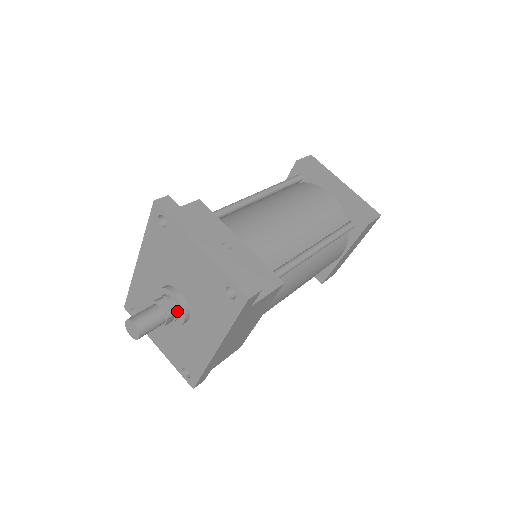
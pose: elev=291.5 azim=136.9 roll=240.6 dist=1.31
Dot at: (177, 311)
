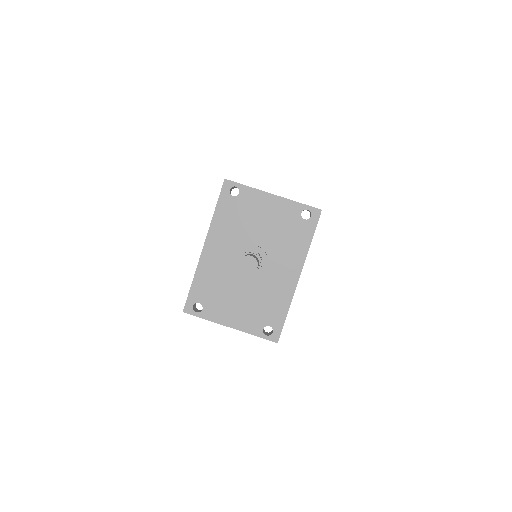
Dot at: (261, 258)
